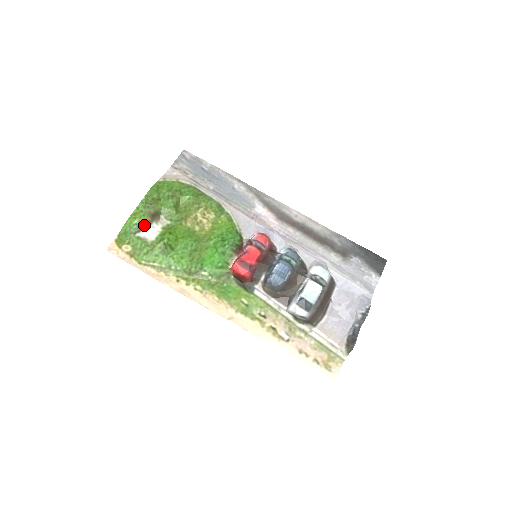
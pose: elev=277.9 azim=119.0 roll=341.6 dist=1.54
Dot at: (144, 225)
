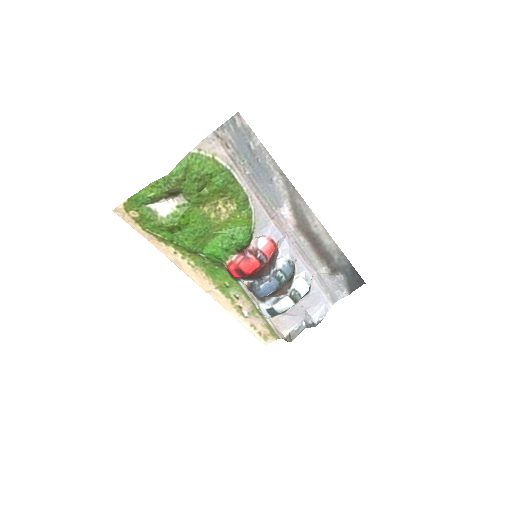
Dot at: (159, 199)
